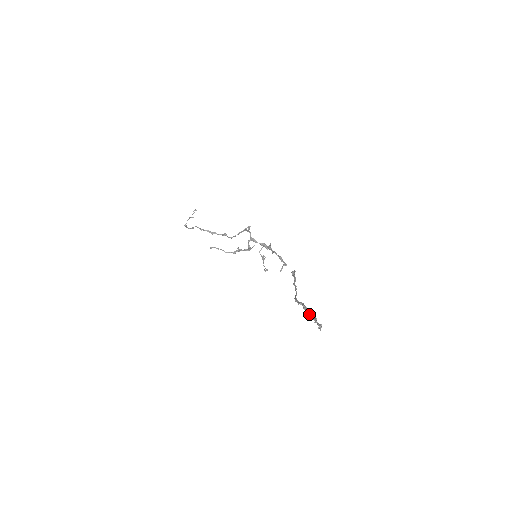
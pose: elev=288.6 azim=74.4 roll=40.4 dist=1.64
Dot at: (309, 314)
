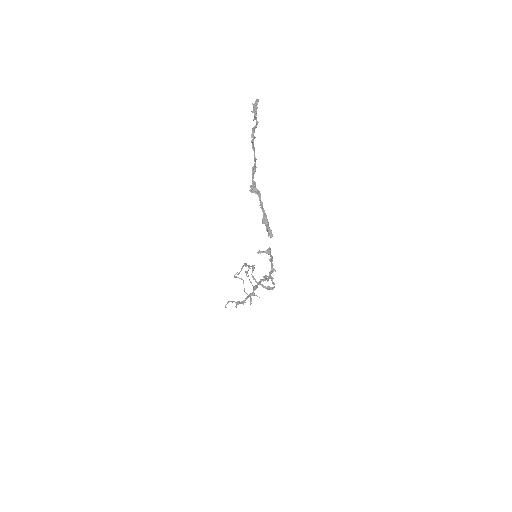
Dot at: occluded
